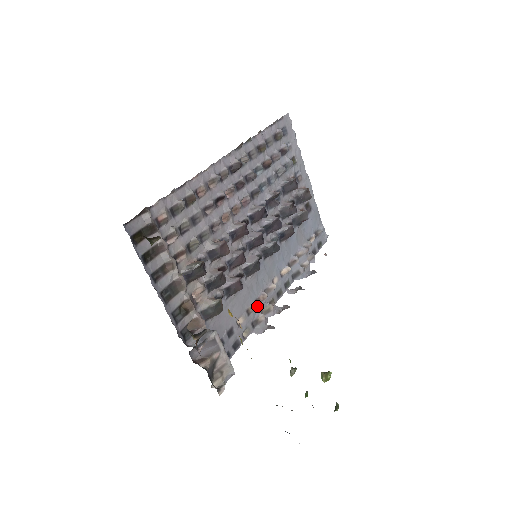
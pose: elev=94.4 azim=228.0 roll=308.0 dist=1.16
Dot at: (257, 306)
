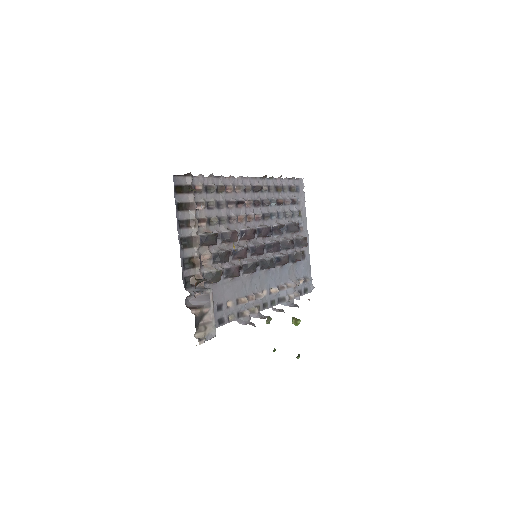
Dot at: (246, 301)
